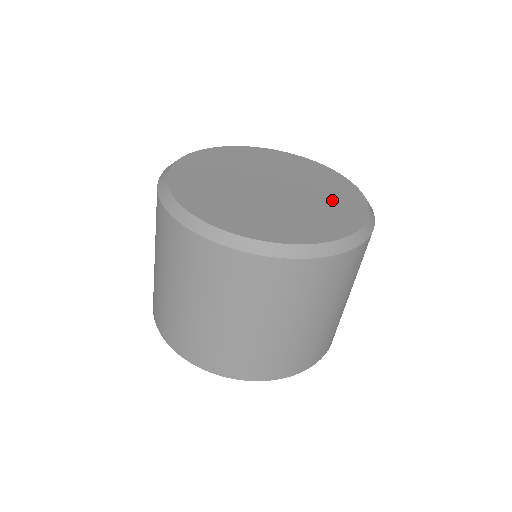
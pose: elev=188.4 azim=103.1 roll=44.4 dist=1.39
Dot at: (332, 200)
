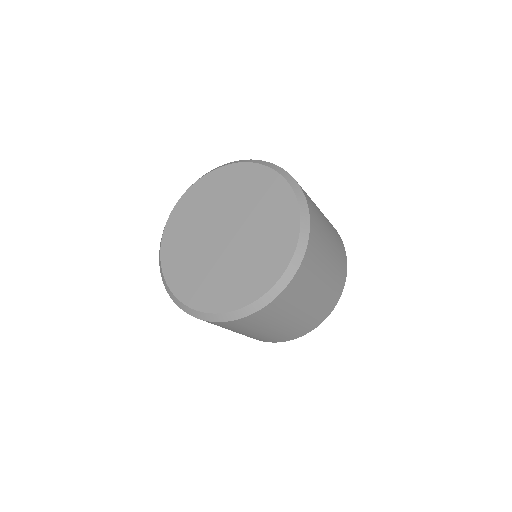
Dot at: (267, 244)
